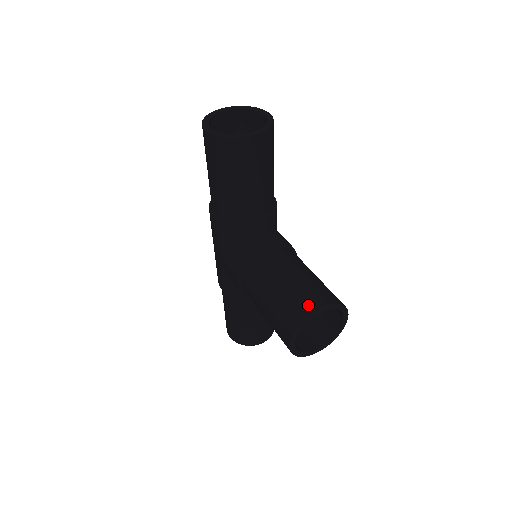
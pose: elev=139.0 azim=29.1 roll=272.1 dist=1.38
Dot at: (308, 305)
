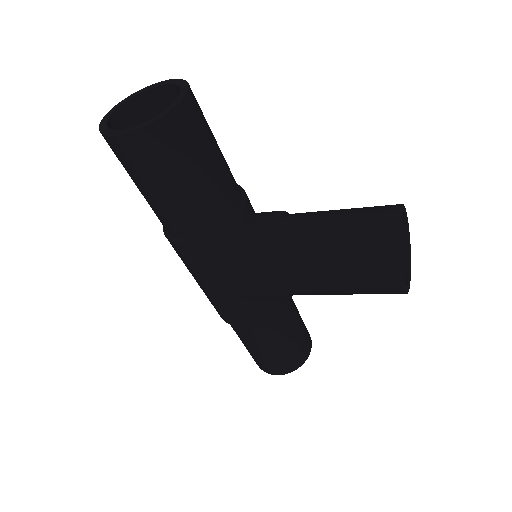
Dot at: (385, 227)
